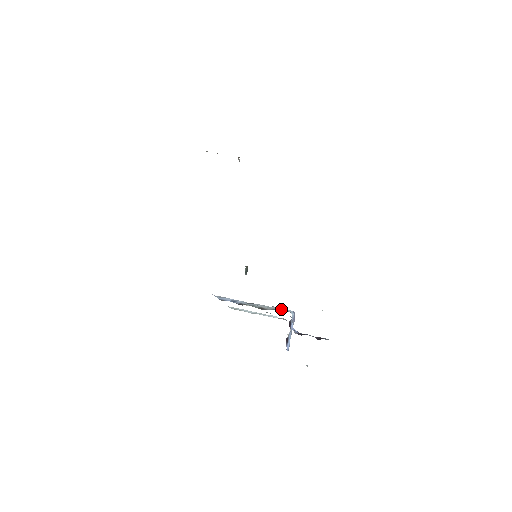
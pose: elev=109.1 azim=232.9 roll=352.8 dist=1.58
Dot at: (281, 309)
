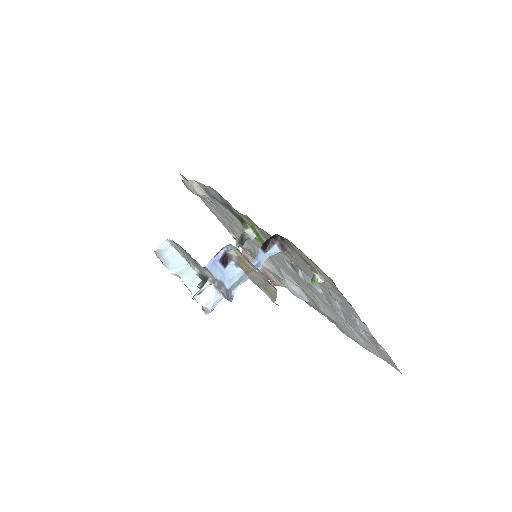
Dot at: occluded
